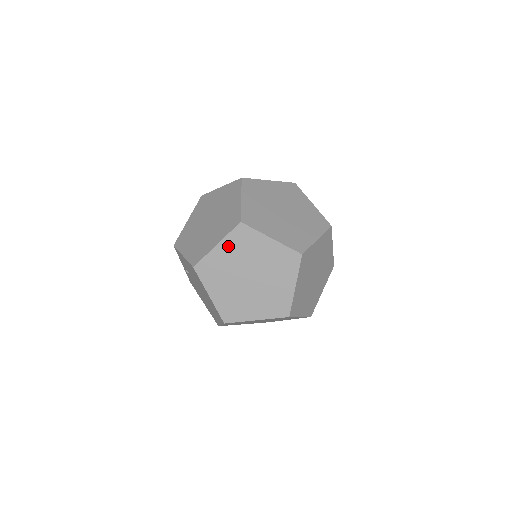
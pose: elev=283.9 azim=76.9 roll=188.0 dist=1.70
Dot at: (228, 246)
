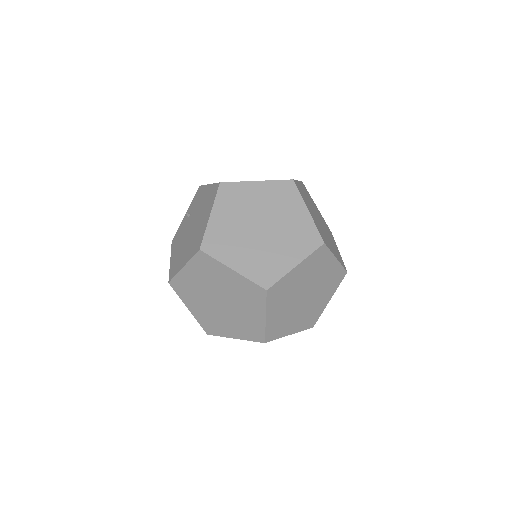
Dot at: (266, 189)
